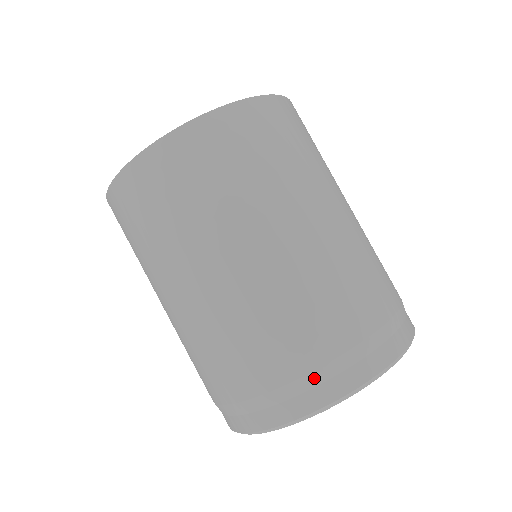
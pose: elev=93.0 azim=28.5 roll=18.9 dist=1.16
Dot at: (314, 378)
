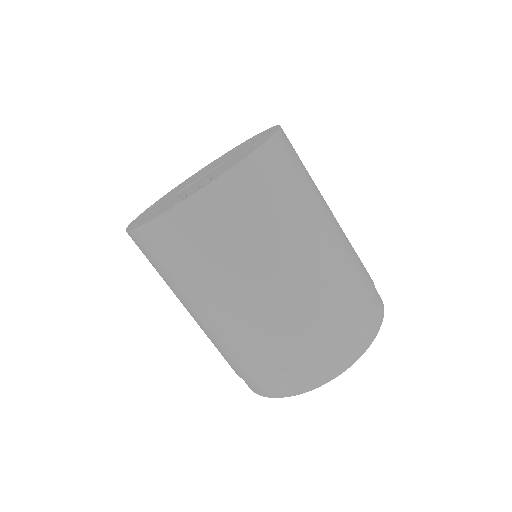
Dot at: (261, 384)
